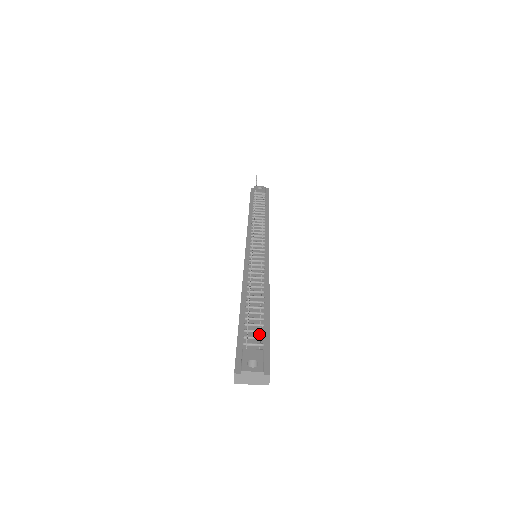
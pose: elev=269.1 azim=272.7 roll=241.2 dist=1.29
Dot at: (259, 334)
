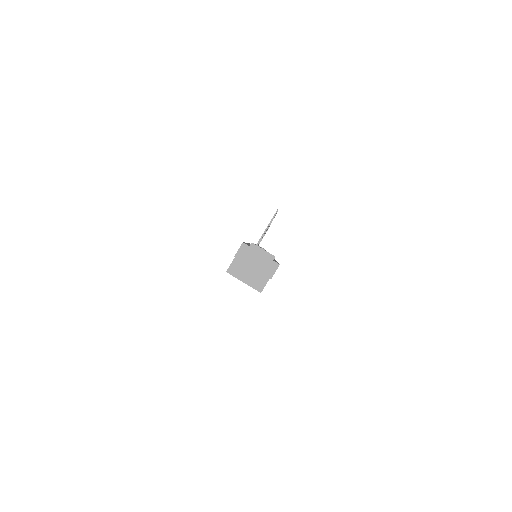
Dot at: occluded
